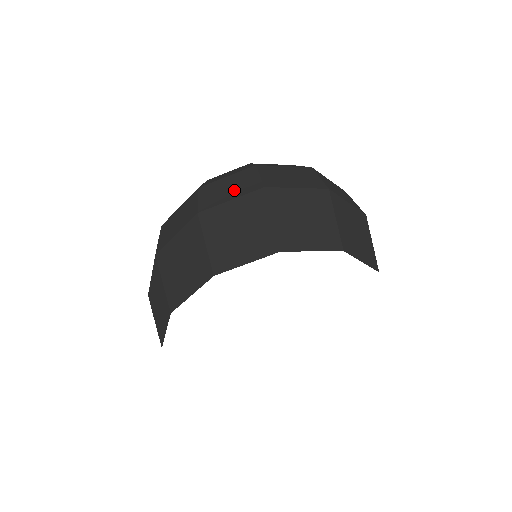
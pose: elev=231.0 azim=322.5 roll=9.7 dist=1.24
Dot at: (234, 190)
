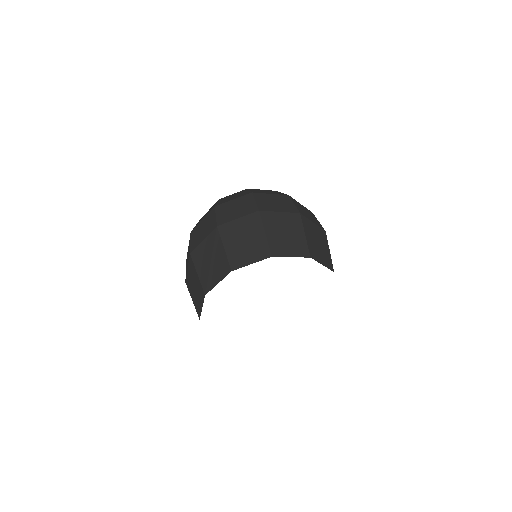
Dot at: (188, 259)
